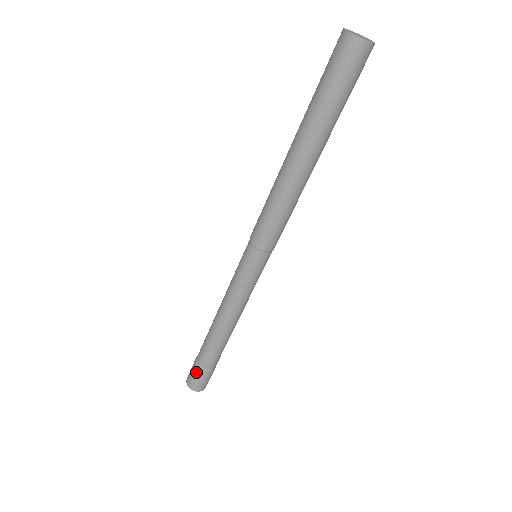
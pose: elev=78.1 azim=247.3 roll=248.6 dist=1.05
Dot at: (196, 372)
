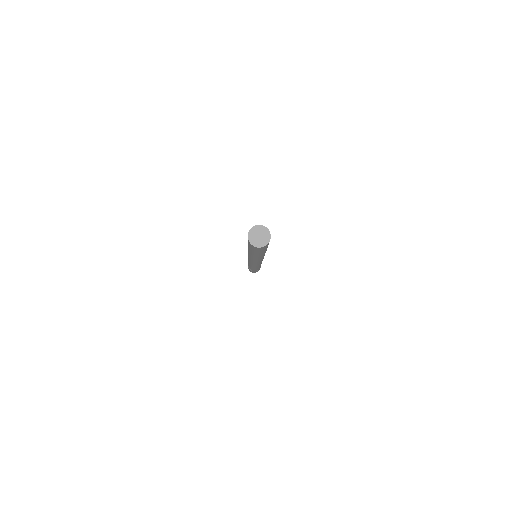
Dot at: (250, 270)
